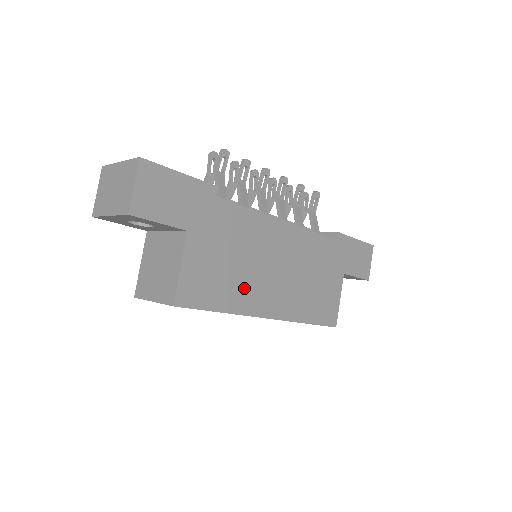
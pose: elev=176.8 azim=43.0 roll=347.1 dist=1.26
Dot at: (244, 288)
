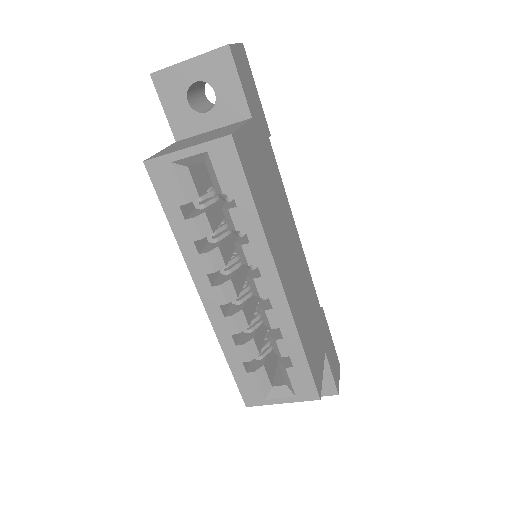
Dot at: (271, 223)
